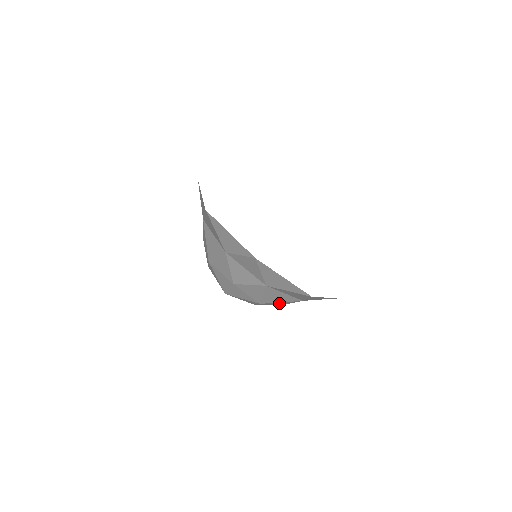
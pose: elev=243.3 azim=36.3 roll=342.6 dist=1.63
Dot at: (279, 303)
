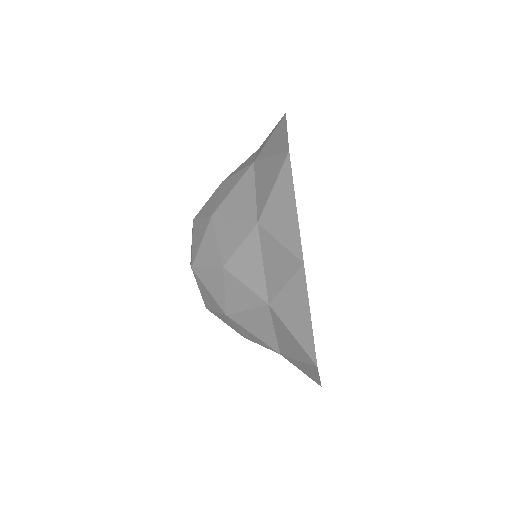
Dot at: occluded
